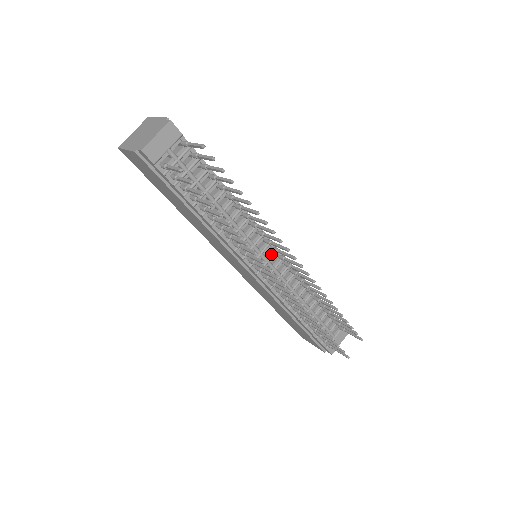
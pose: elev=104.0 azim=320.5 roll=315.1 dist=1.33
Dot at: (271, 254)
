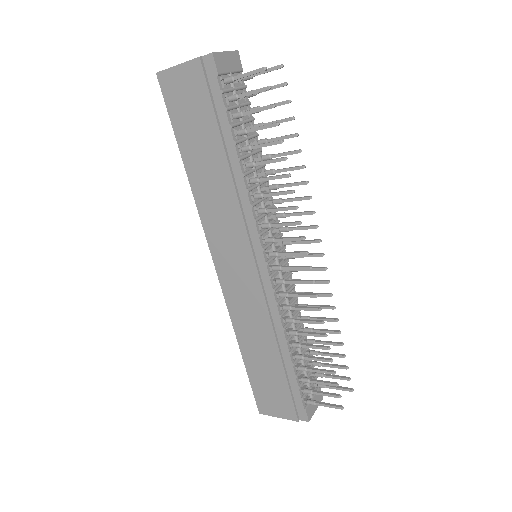
Dot at: (279, 249)
